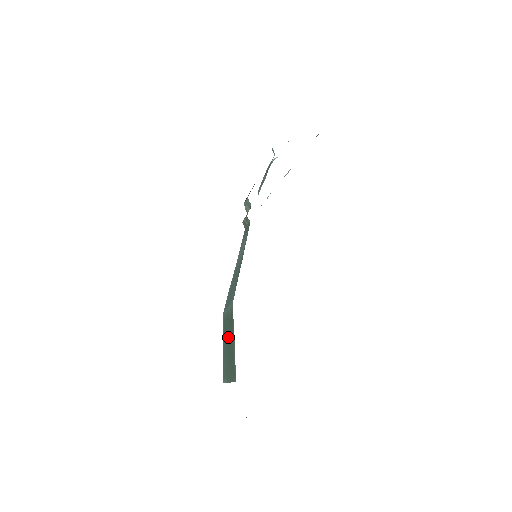
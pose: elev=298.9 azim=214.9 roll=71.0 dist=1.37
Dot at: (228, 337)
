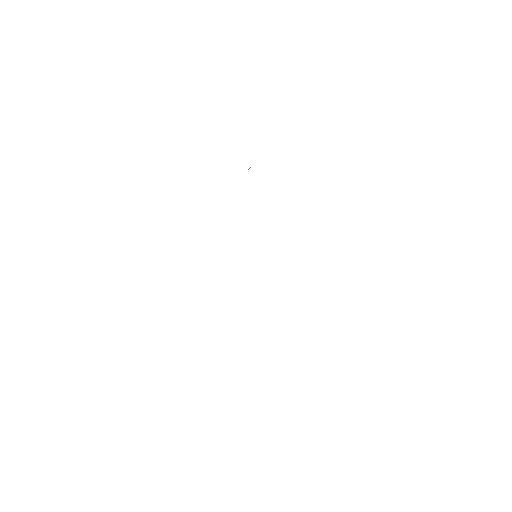
Dot at: occluded
